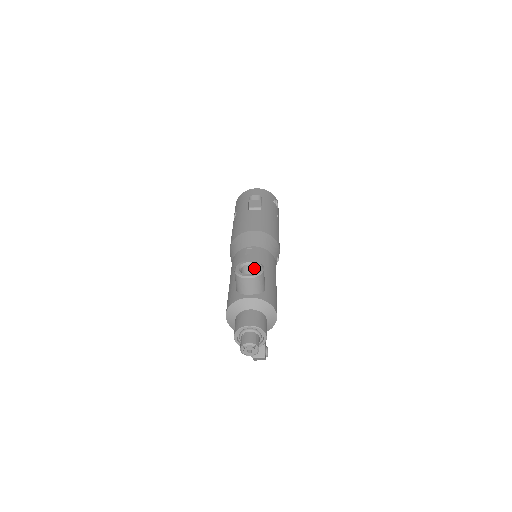
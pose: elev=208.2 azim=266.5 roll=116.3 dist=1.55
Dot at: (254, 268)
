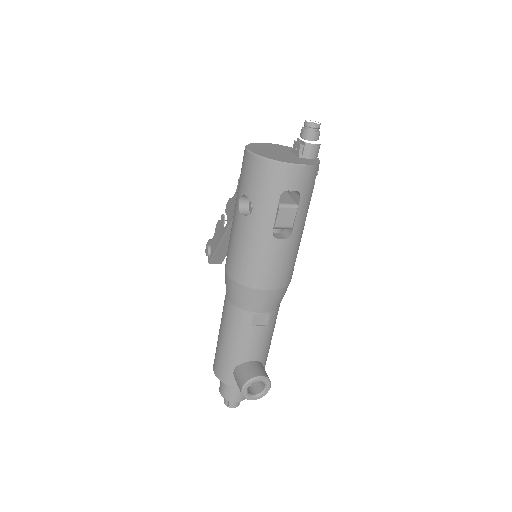
Dot at: (261, 379)
